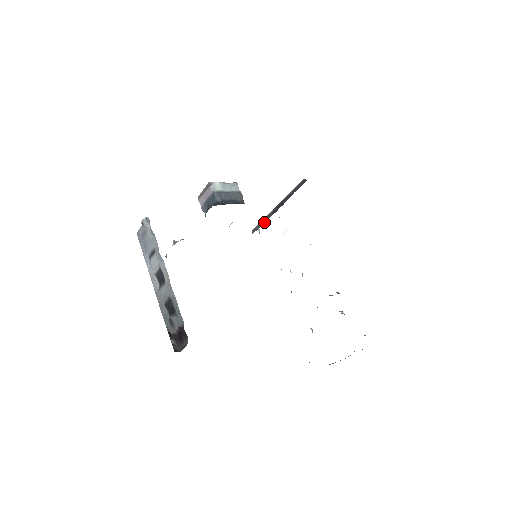
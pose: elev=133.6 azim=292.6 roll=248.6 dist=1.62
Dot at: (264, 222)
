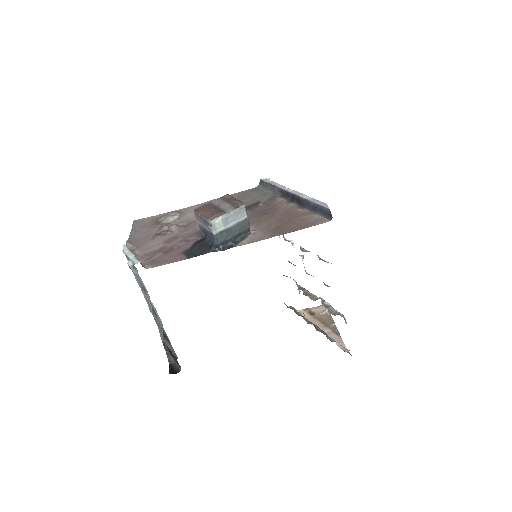
Dot at: (274, 193)
